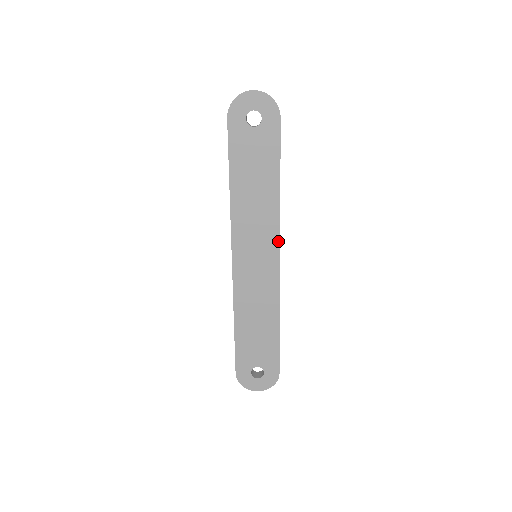
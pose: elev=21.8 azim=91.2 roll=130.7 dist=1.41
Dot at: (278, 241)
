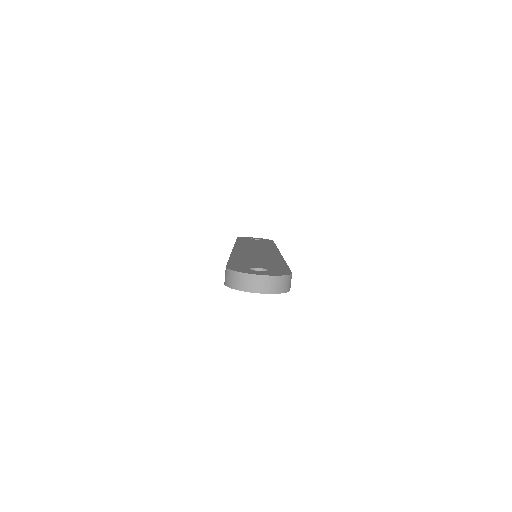
Dot at: (277, 250)
